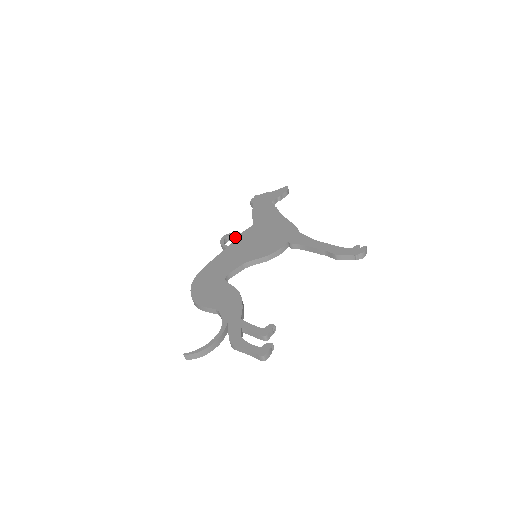
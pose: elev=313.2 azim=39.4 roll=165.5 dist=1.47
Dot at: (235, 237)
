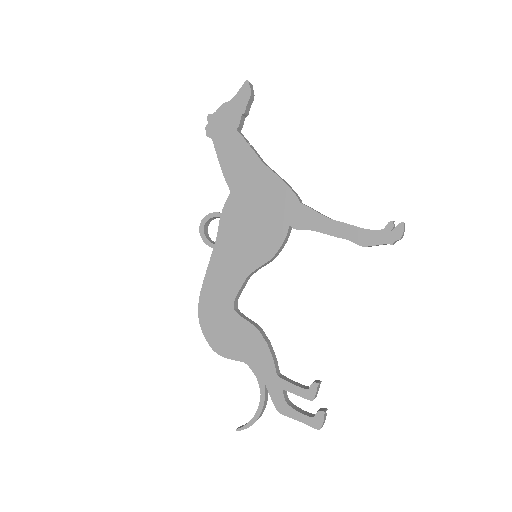
Dot at: (215, 218)
